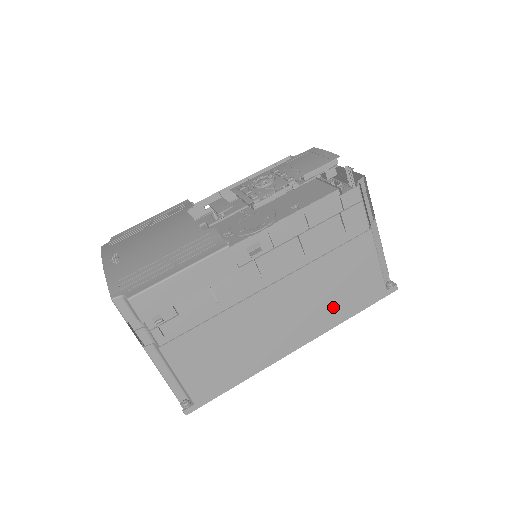
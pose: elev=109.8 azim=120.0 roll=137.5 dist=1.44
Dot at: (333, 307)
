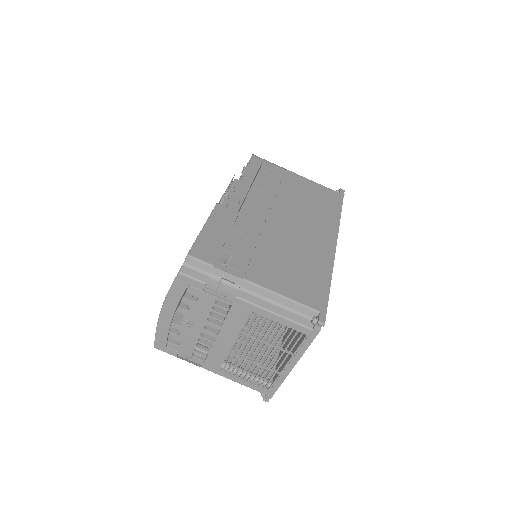
Dot at: (322, 212)
